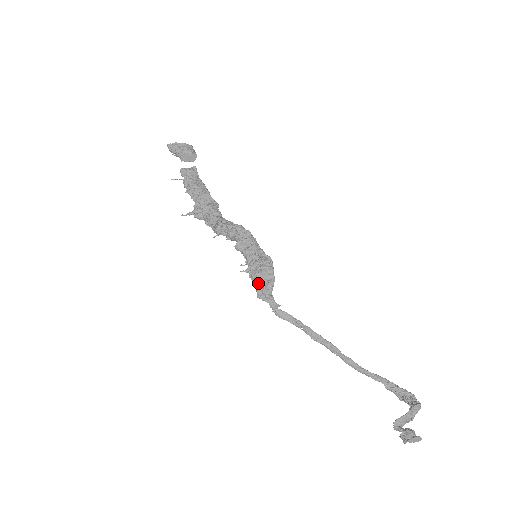
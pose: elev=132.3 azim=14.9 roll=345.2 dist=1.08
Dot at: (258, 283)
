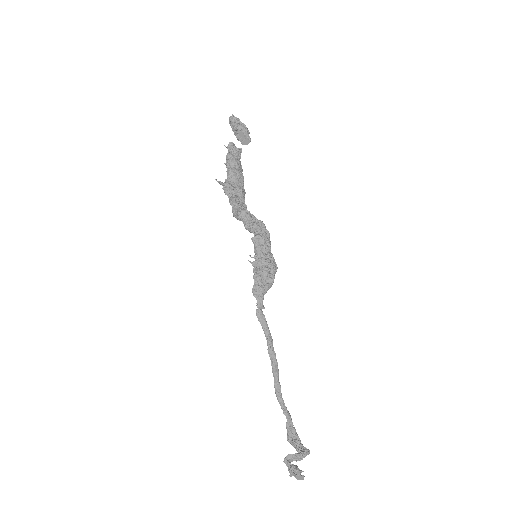
Dot at: (259, 279)
